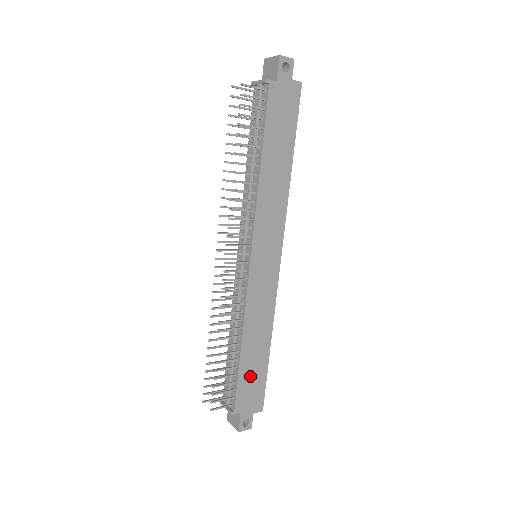
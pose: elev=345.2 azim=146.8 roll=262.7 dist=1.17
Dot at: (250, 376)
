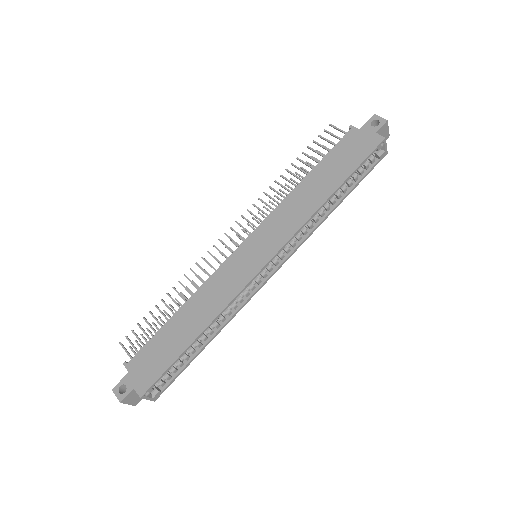
Dot at: (162, 346)
